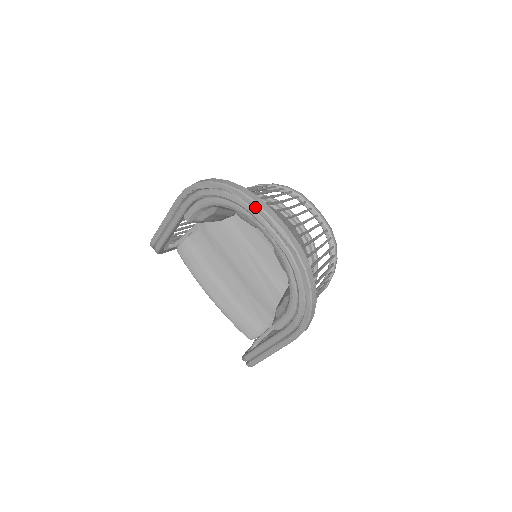
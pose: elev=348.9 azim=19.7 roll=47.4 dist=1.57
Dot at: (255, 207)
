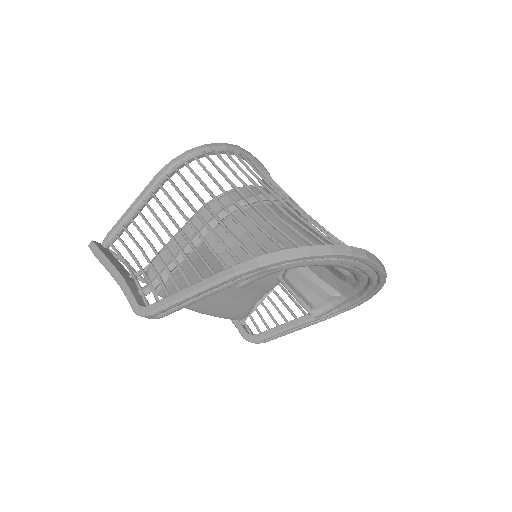
Dot at: (365, 262)
